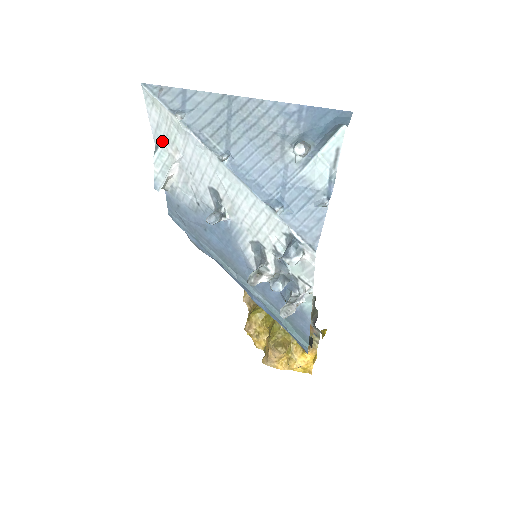
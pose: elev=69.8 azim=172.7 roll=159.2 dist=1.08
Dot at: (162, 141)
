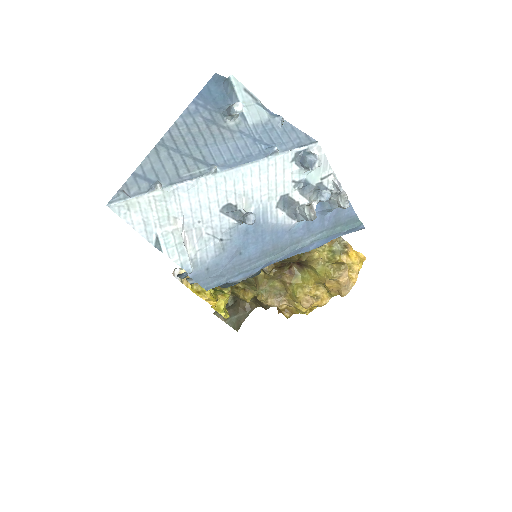
Dot at: (158, 231)
